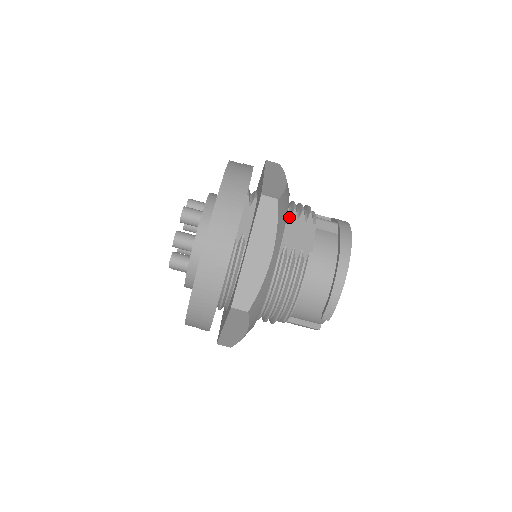
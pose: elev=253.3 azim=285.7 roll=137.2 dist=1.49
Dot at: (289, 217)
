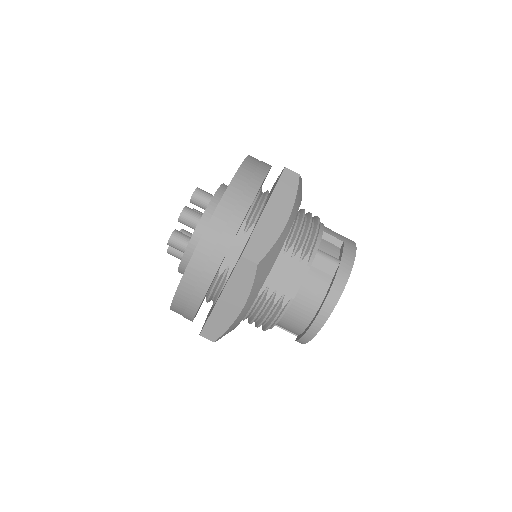
Dot at: (283, 254)
